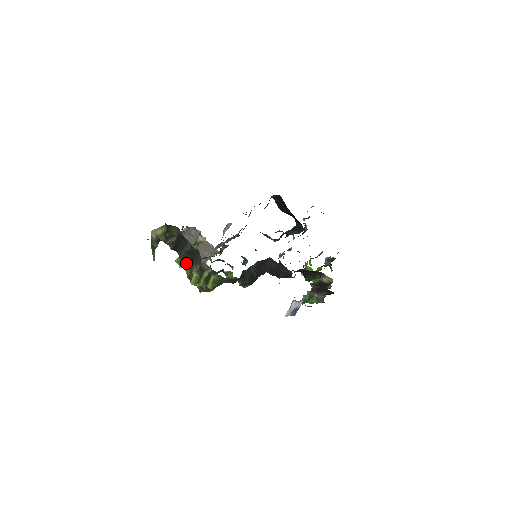
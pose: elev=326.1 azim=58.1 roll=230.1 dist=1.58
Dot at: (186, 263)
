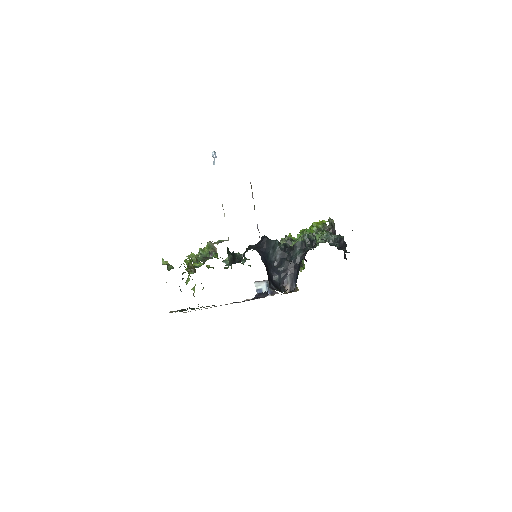
Dot at: occluded
